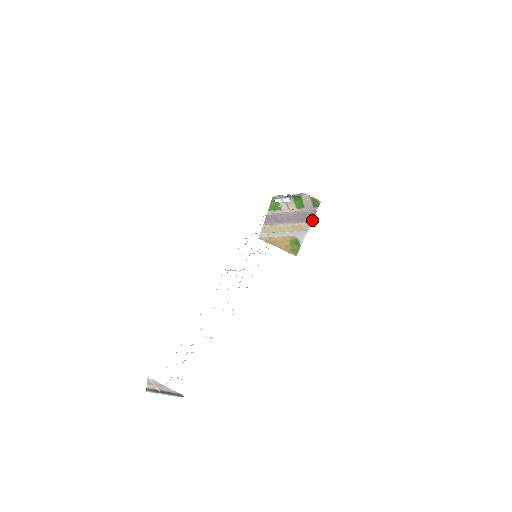
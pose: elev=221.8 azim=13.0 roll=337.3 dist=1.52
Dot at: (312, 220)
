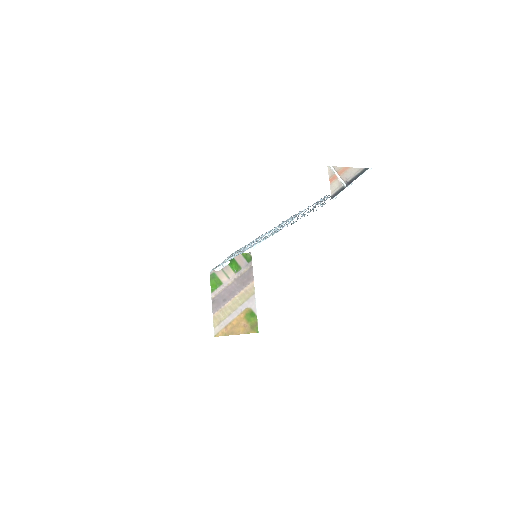
Dot at: (253, 278)
